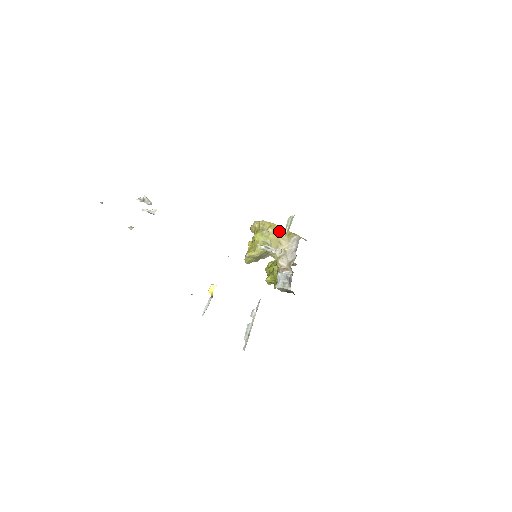
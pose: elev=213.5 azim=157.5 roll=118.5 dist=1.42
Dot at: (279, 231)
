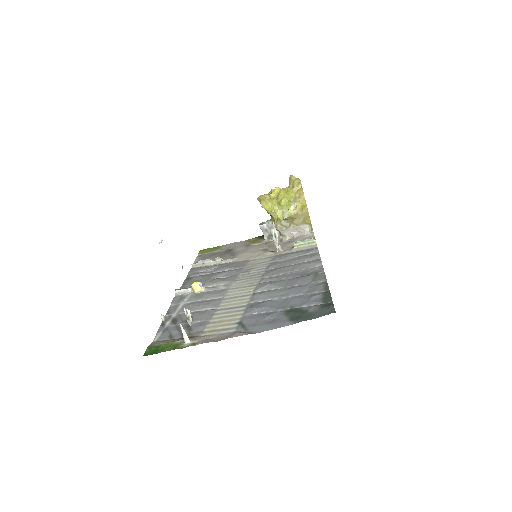
Dot at: (303, 214)
